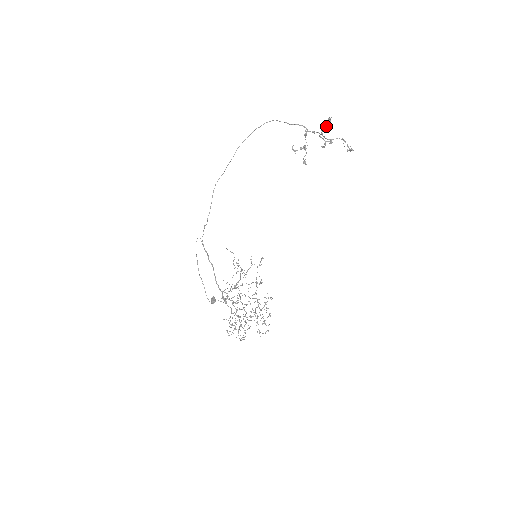
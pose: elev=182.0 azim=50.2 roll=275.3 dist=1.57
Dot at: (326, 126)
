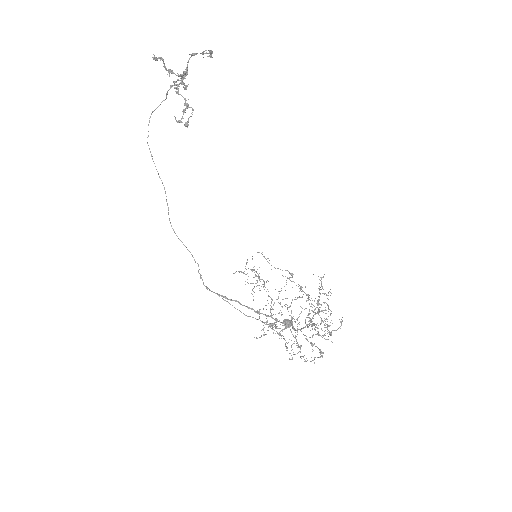
Dot at: (164, 67)
